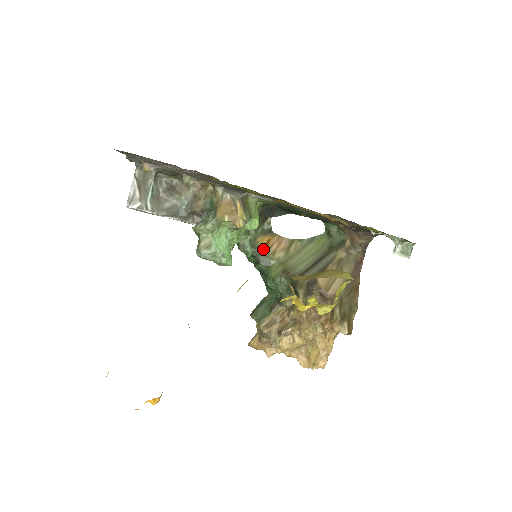
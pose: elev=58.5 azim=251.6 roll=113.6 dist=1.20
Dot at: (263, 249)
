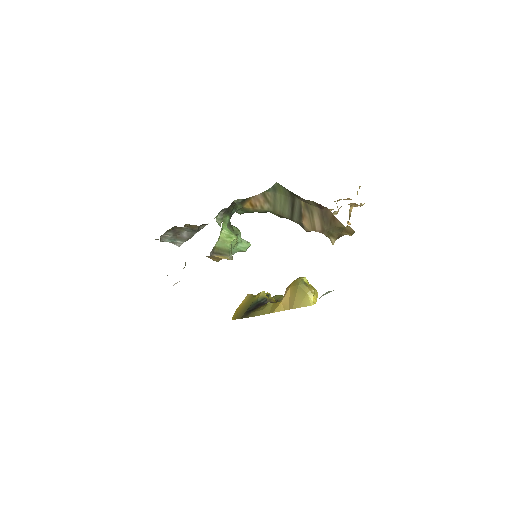
Dot at: (254, 210)
